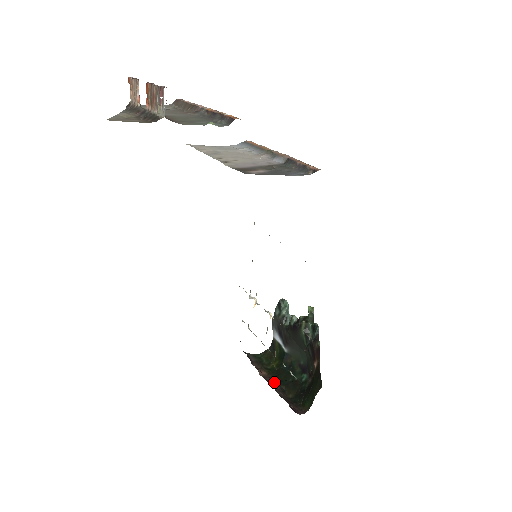
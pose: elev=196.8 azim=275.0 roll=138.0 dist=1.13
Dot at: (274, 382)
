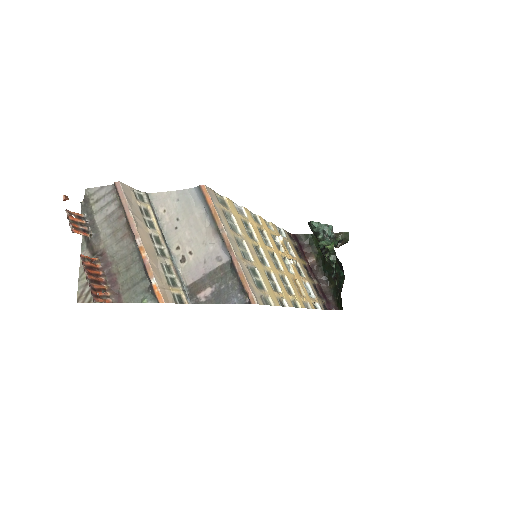
Dot at: (320, 271)
